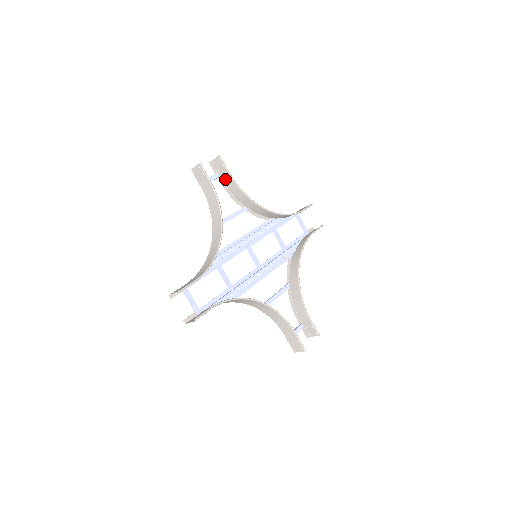
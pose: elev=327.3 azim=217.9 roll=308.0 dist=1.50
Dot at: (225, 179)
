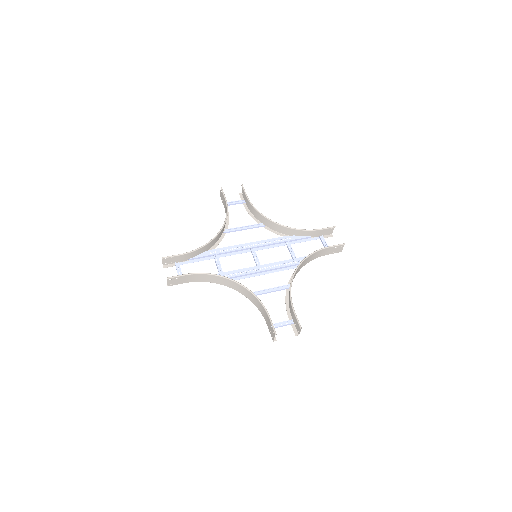
Dot at: (247, 203)
